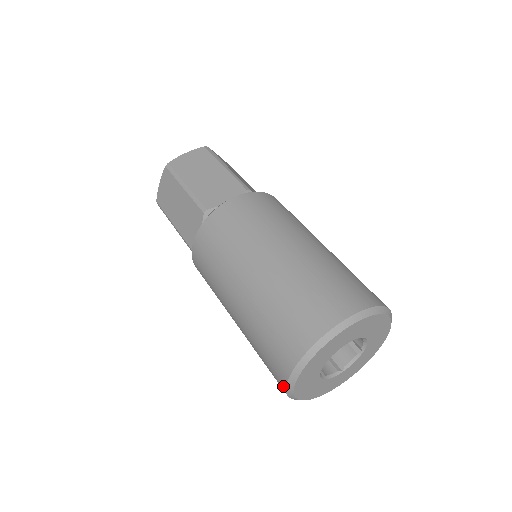
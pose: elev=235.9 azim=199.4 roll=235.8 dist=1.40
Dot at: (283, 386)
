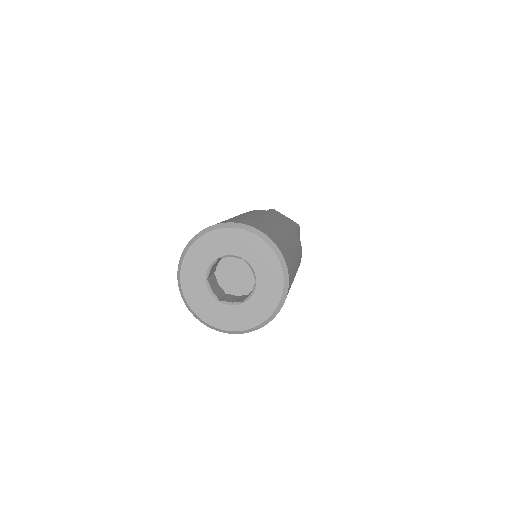
Dot at: (187, 246)
